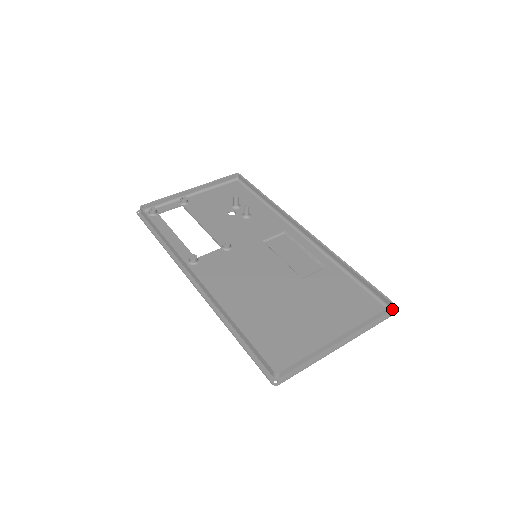
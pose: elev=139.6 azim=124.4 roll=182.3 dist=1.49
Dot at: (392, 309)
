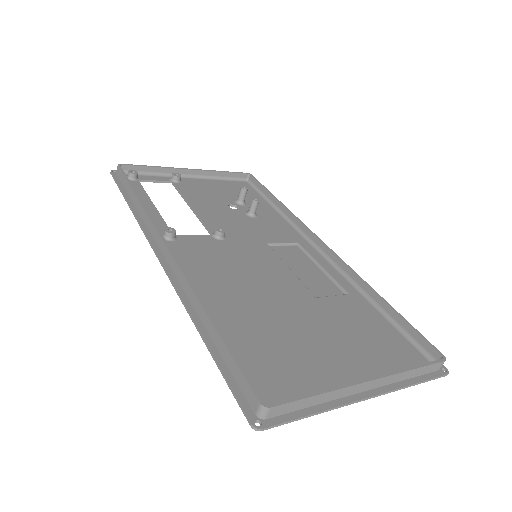
Dot at: (441, 369)
